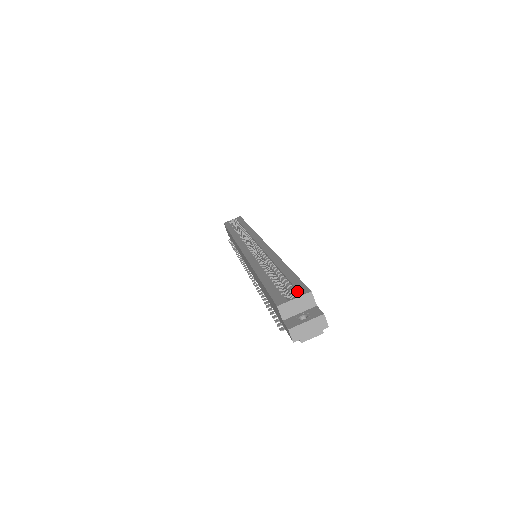
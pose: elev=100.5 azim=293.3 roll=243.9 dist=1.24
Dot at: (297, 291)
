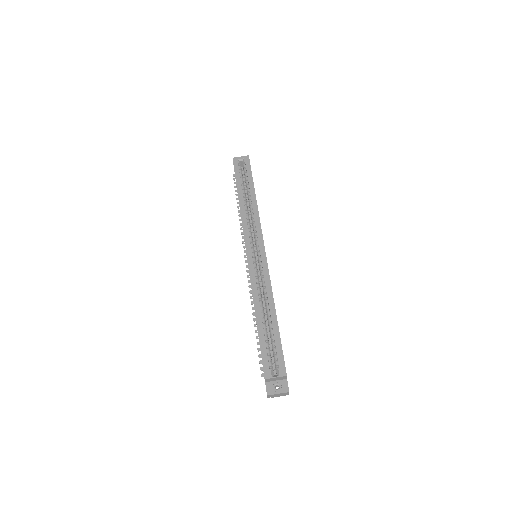
Dot at: (279, 369)
